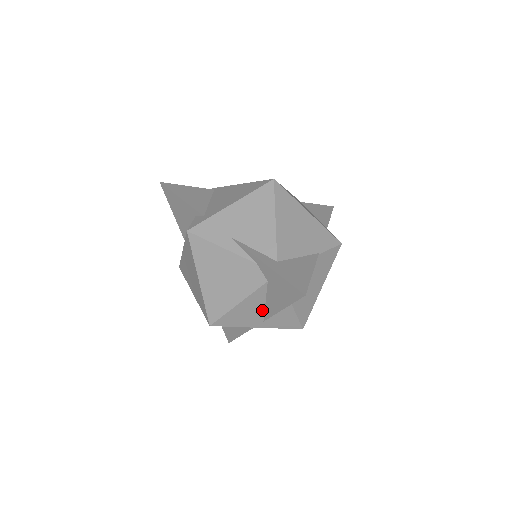
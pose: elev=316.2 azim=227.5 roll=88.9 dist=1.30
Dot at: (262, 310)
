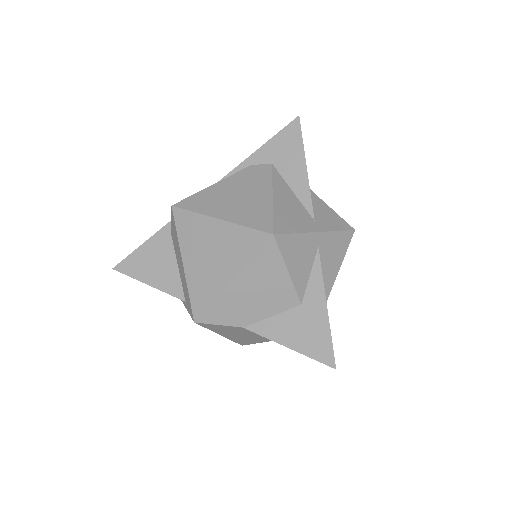
Dot at: (299, 203)
